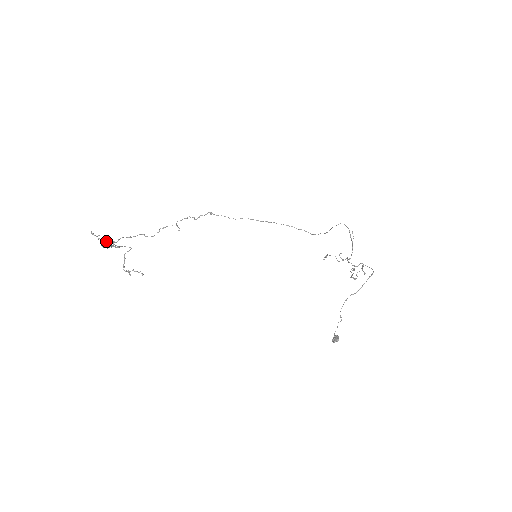
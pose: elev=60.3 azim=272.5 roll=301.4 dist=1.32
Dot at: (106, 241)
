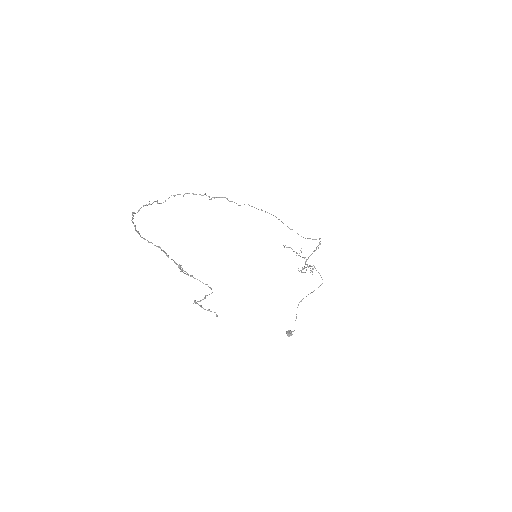
Dot at: (187, 274)
